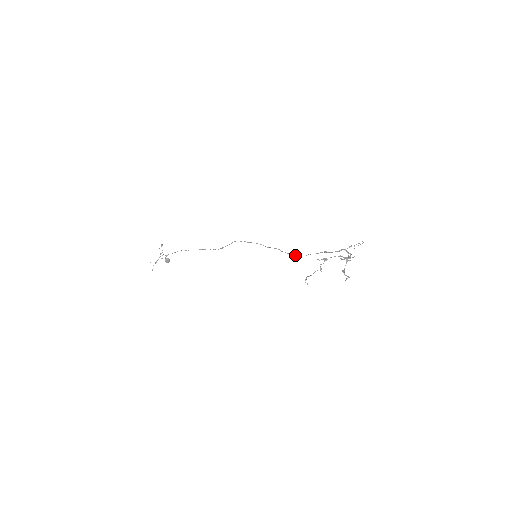
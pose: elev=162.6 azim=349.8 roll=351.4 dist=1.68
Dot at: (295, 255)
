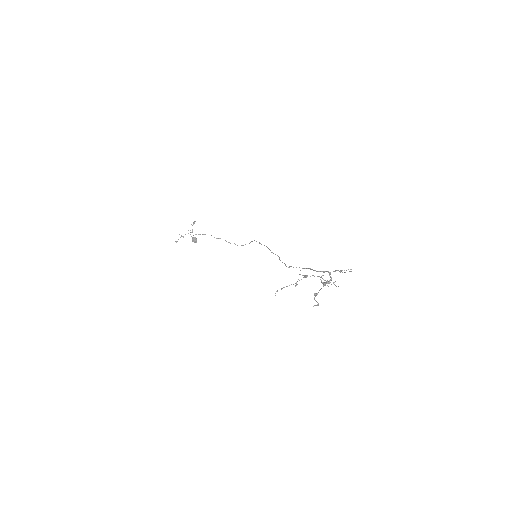
Dot at: occluded
